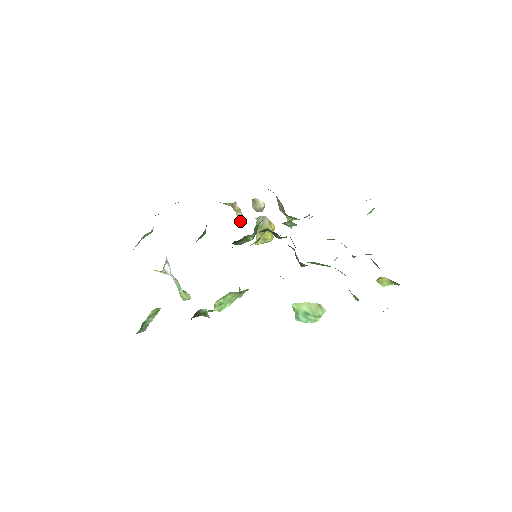
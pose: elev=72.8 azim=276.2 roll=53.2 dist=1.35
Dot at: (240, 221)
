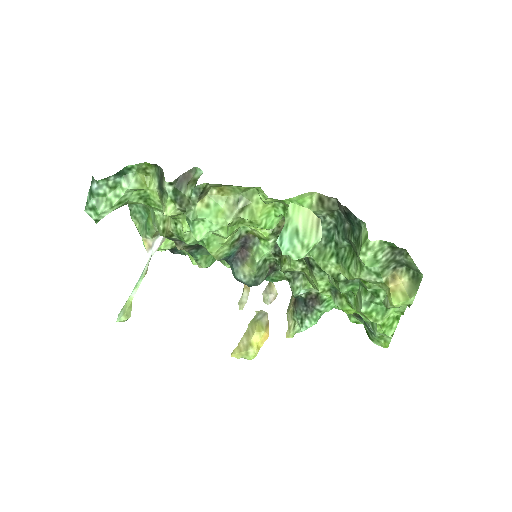
Dot at: (239, 306)
